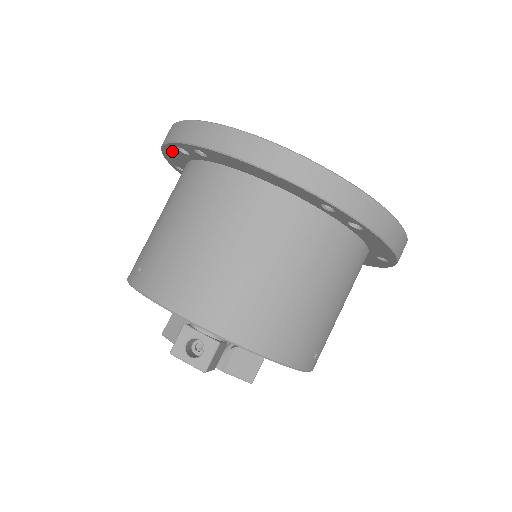
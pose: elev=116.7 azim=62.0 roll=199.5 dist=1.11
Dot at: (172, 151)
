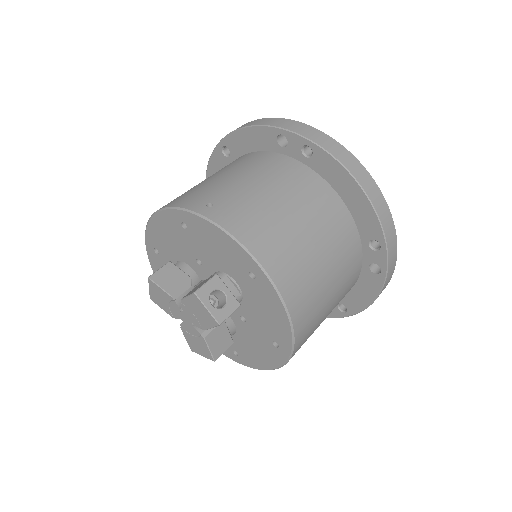
Dot at: (262, 135)
